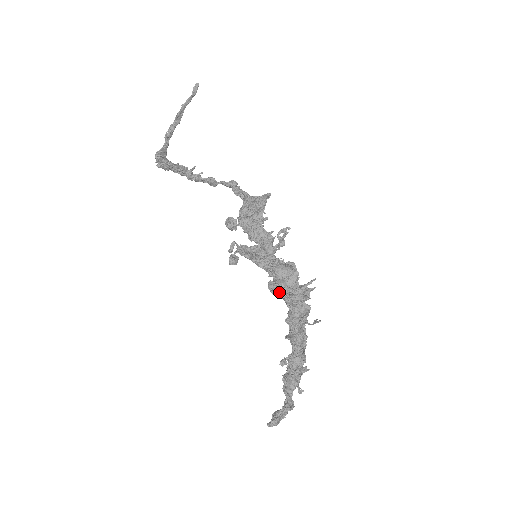
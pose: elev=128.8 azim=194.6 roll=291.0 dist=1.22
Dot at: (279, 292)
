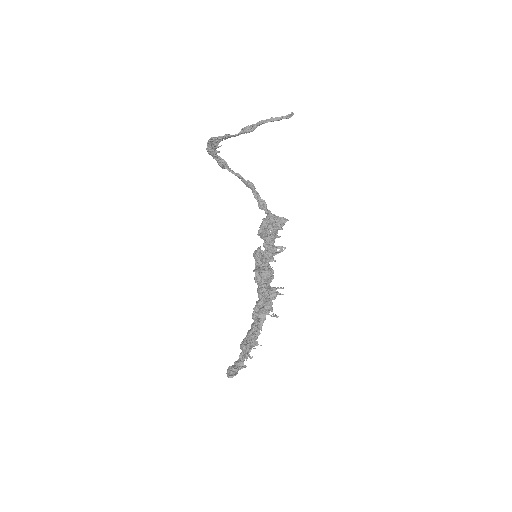
Dot at: occluded
